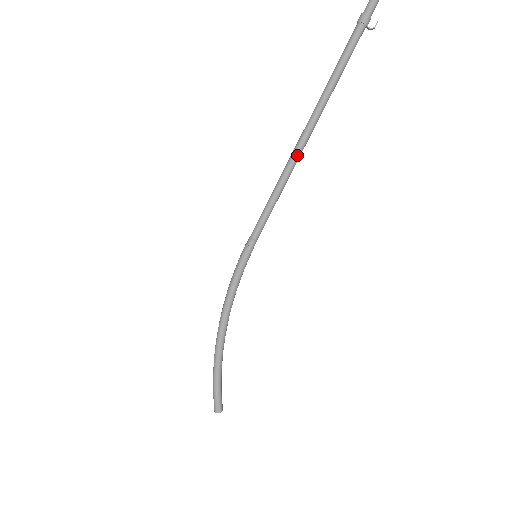
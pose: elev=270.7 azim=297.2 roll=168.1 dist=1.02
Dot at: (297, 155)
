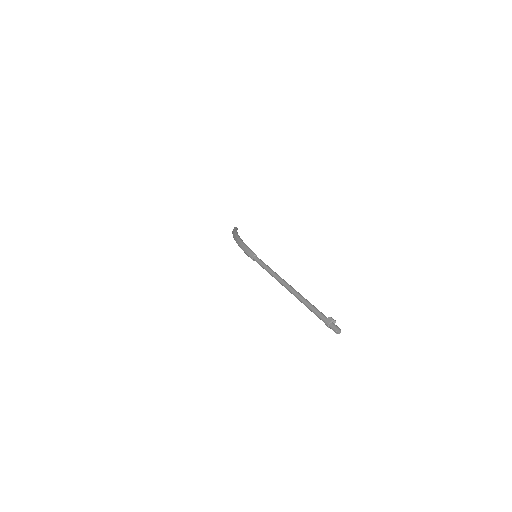
Dot at: (280, 283)
